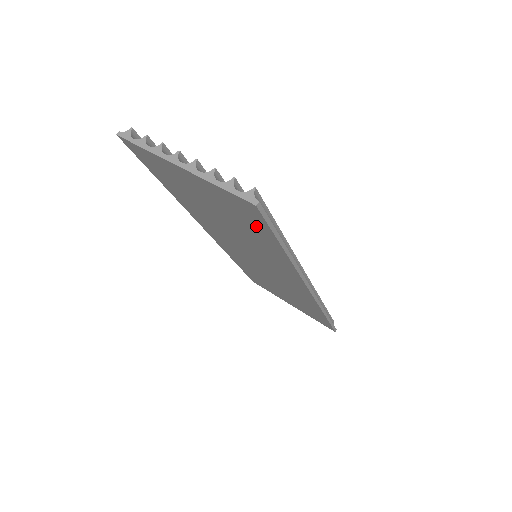
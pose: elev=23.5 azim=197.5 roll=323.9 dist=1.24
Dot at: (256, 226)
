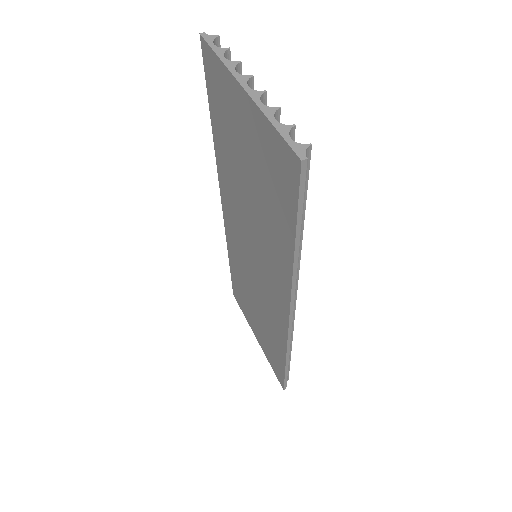
Dot at: (283, 199)
